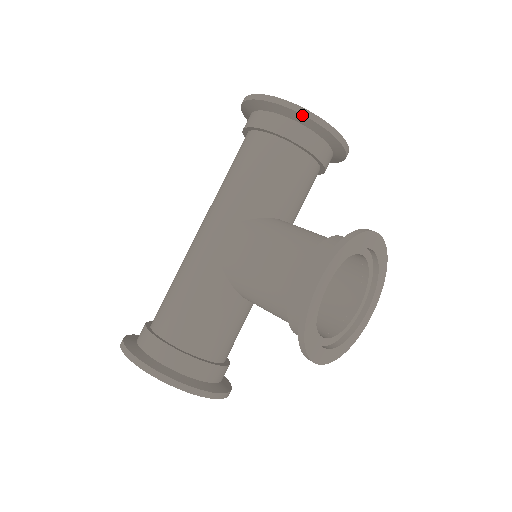
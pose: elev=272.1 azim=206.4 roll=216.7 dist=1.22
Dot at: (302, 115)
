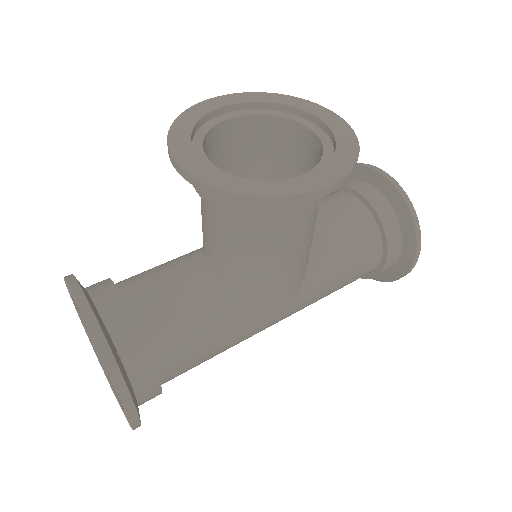
Dot at: occluded
